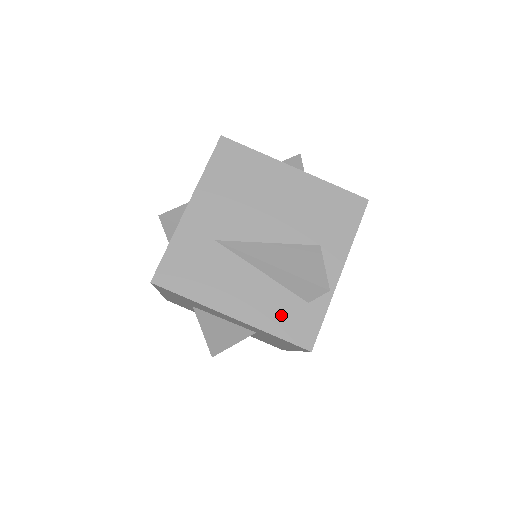
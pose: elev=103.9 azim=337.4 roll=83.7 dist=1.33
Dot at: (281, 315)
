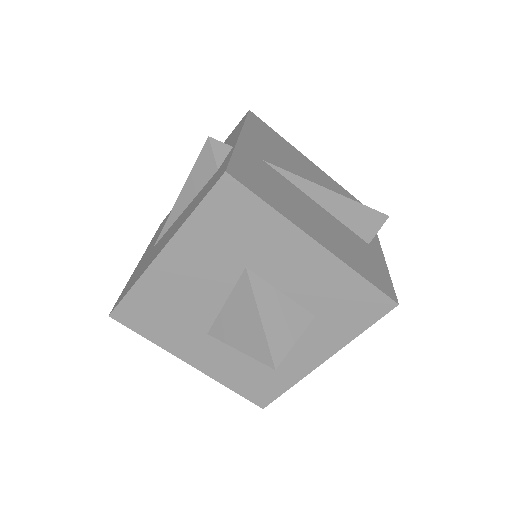
Dot at: (198, 200)
